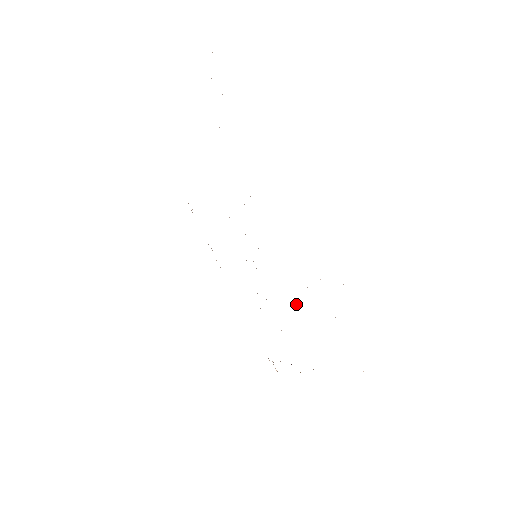
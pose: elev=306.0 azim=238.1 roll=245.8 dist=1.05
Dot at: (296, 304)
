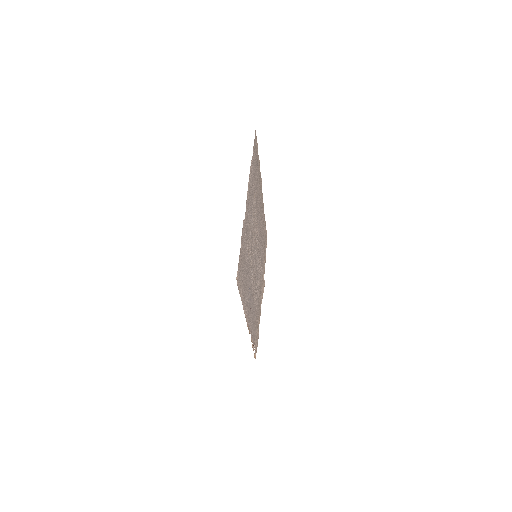
Dot at: (251, 278)
